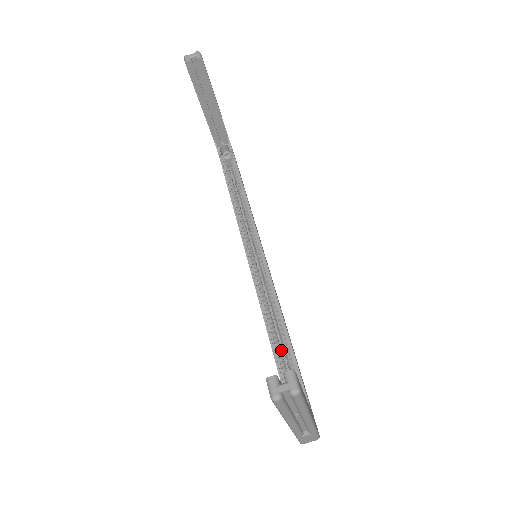
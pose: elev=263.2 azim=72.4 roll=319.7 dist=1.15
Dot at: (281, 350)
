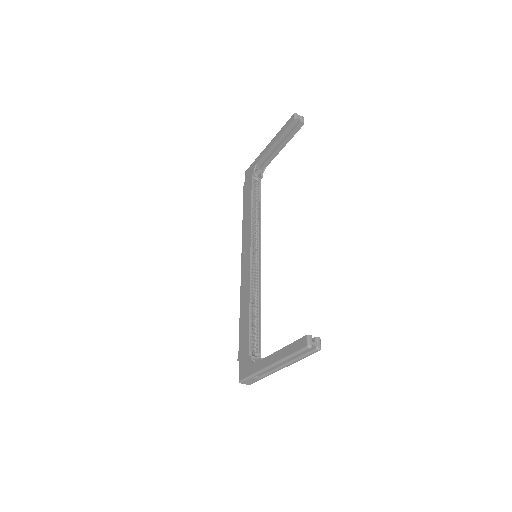
Dot at: occluded
